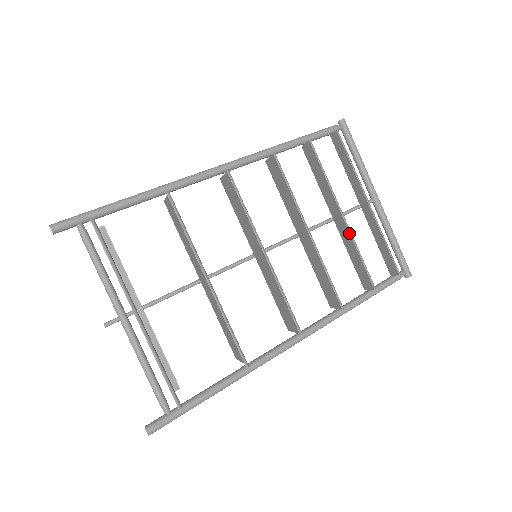
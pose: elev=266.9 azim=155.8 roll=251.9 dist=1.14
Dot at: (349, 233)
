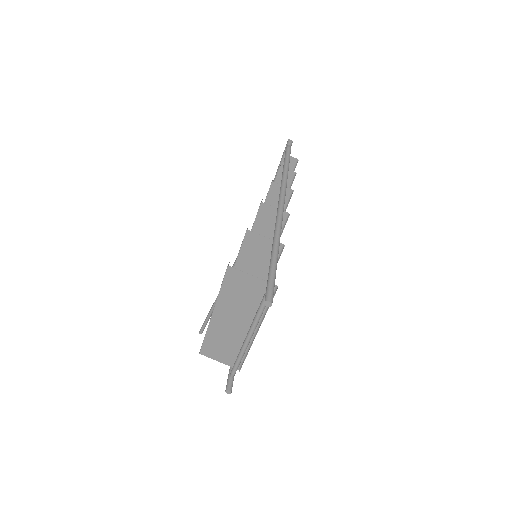
Dot at: occluded
